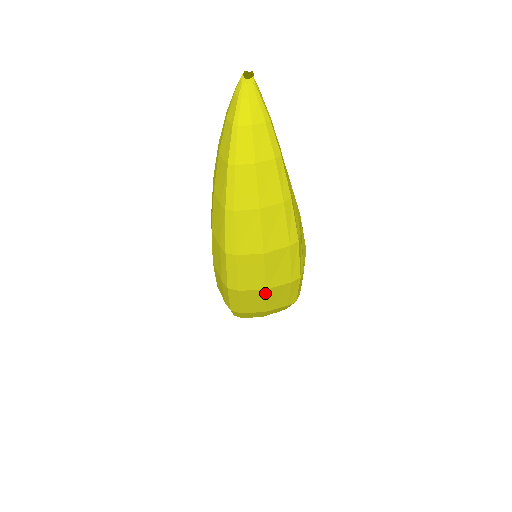
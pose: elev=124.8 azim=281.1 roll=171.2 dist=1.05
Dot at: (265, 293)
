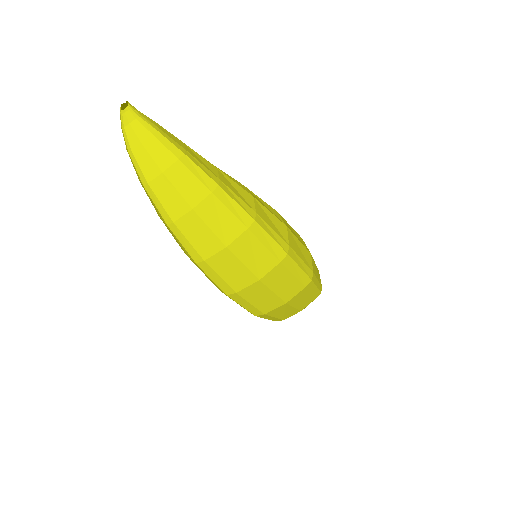
Dot at: (263, 284)
